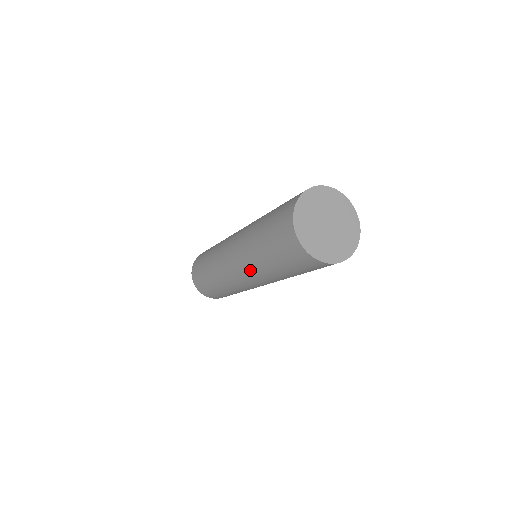
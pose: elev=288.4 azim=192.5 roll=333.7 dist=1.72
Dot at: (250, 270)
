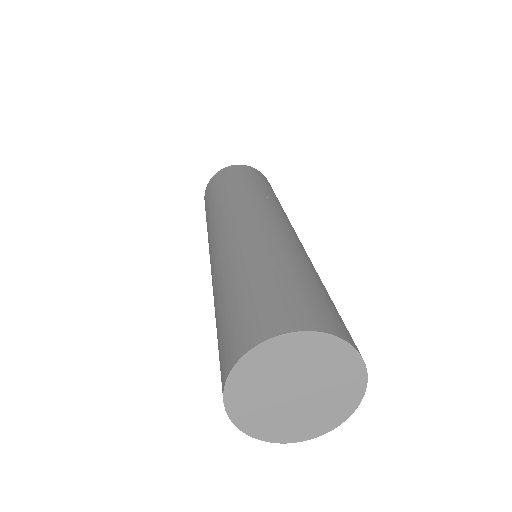
Dot at: occluded
